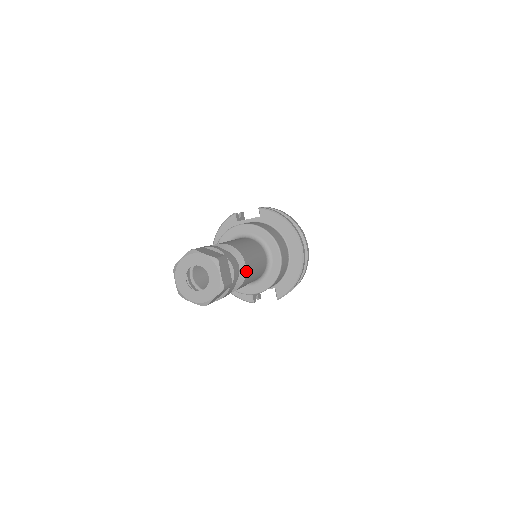
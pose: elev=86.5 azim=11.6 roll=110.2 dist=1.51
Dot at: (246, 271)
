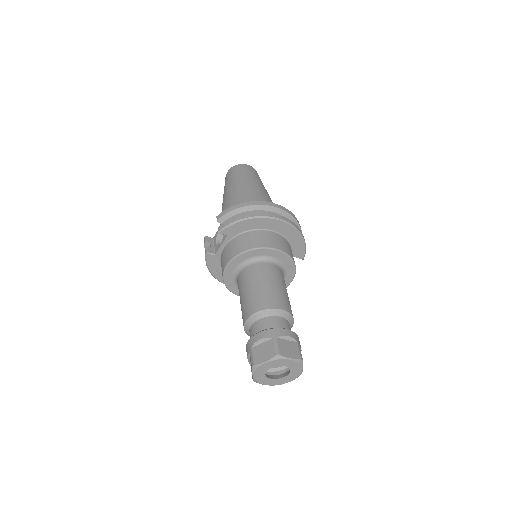
Dot at: (286, 311)
